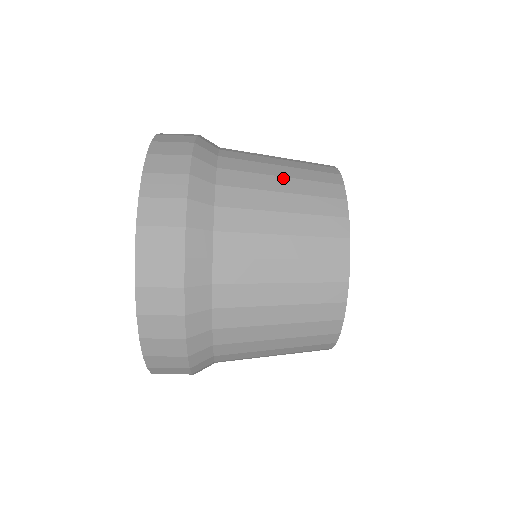
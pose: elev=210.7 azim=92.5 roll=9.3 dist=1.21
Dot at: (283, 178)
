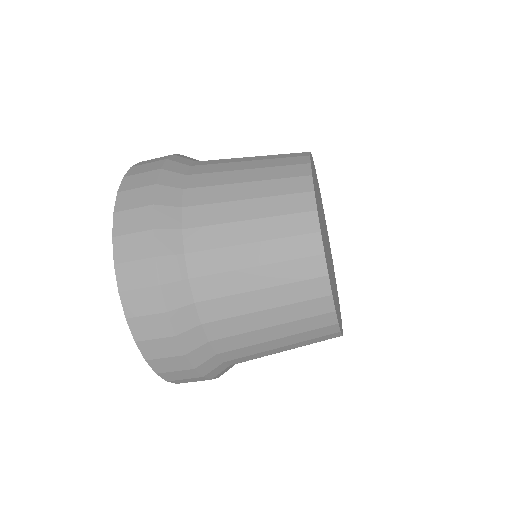
Dot at: (248, 201)
